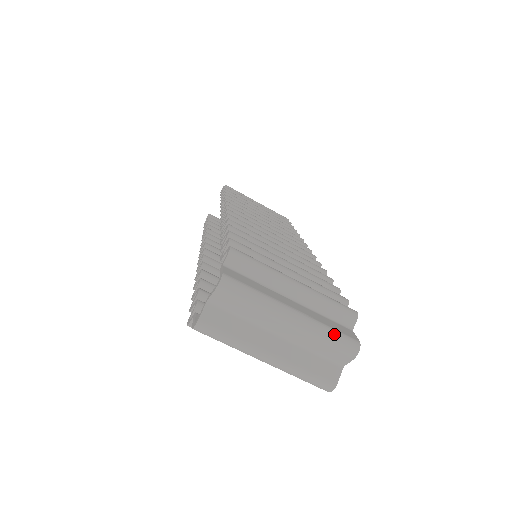
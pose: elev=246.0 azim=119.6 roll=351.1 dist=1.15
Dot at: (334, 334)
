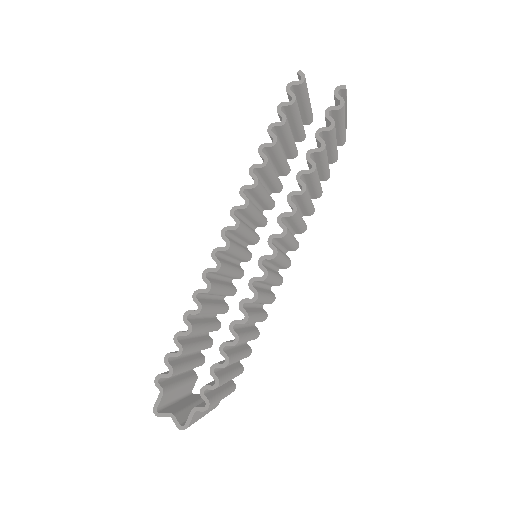
Dot at: occluded
